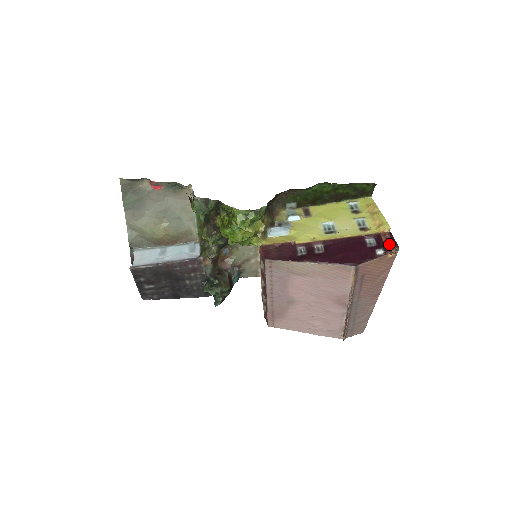
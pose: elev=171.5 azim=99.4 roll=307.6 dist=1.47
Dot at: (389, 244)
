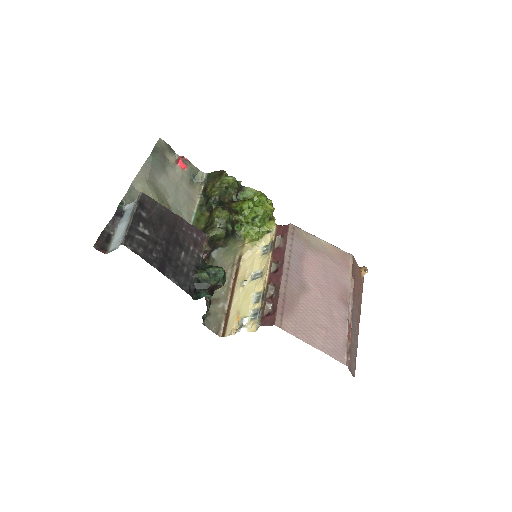
Dot at: occluded
